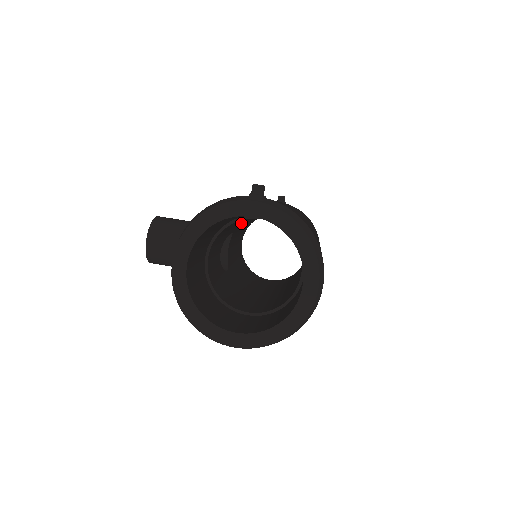
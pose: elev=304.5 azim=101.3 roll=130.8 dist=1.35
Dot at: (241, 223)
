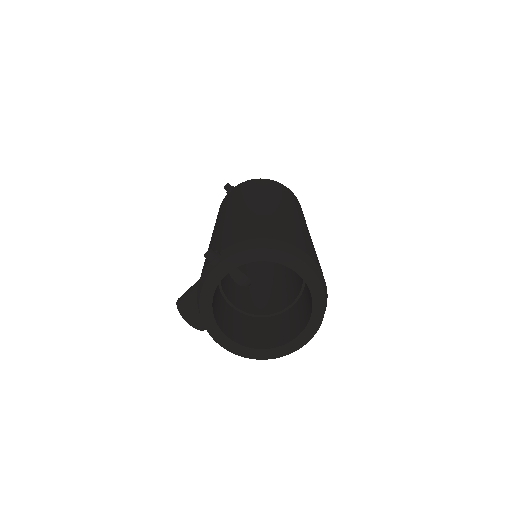
Dot at: occluded
